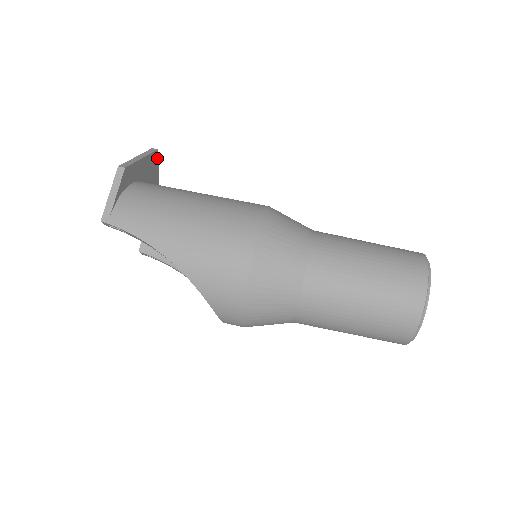
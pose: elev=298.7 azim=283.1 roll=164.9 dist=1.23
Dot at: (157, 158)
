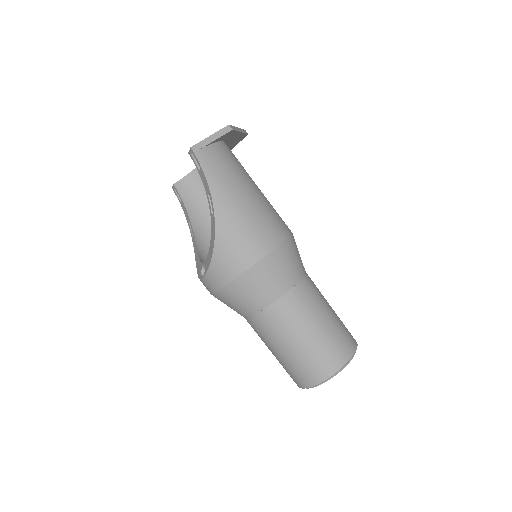
Dot at: (242, 139)
